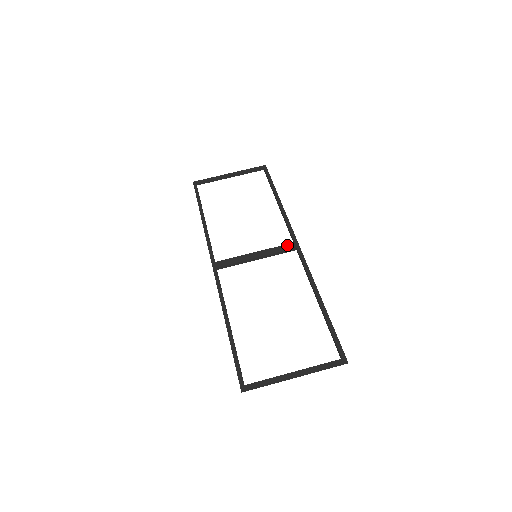
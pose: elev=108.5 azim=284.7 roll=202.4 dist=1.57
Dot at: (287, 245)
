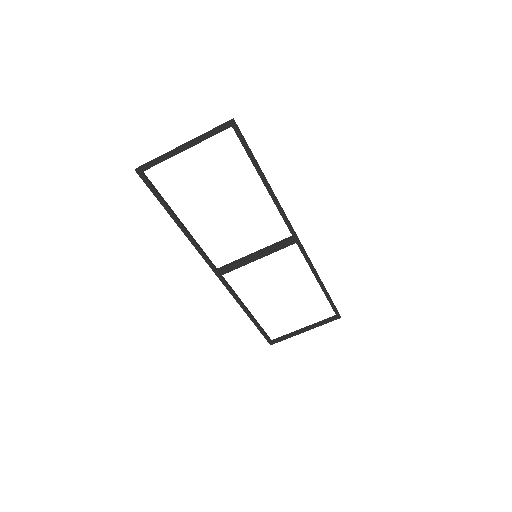
Dot at: (286, 242)
